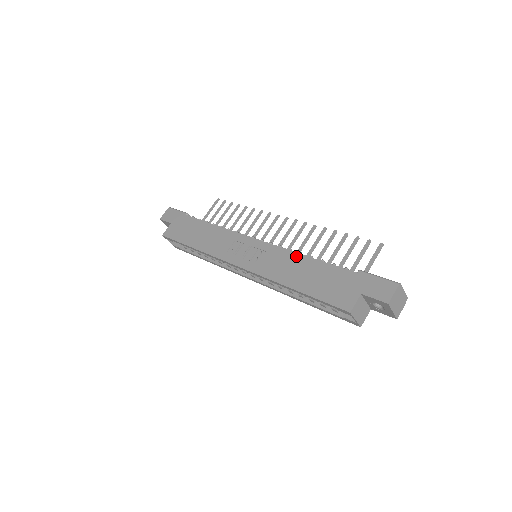
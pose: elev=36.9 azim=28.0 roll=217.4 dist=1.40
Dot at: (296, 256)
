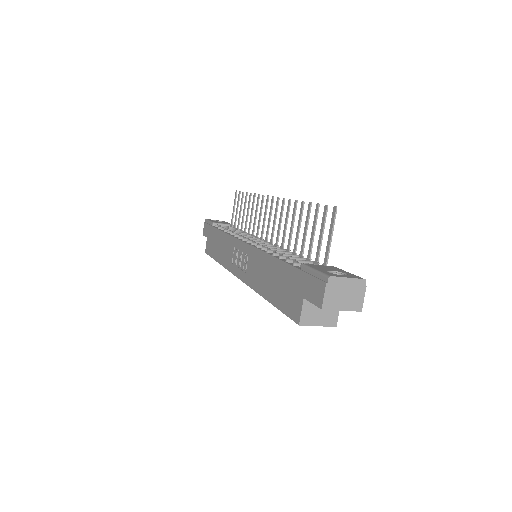
Dot at: (264, 257)
